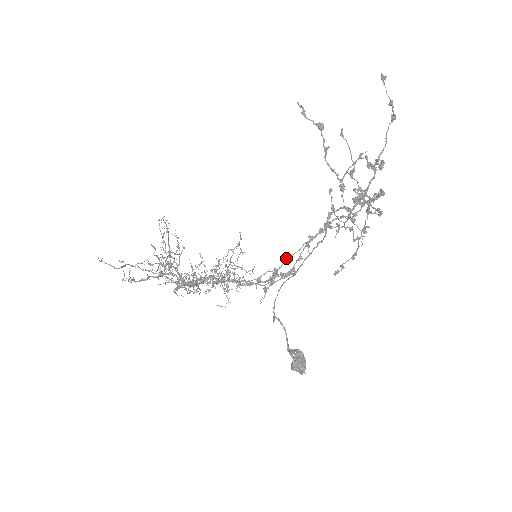
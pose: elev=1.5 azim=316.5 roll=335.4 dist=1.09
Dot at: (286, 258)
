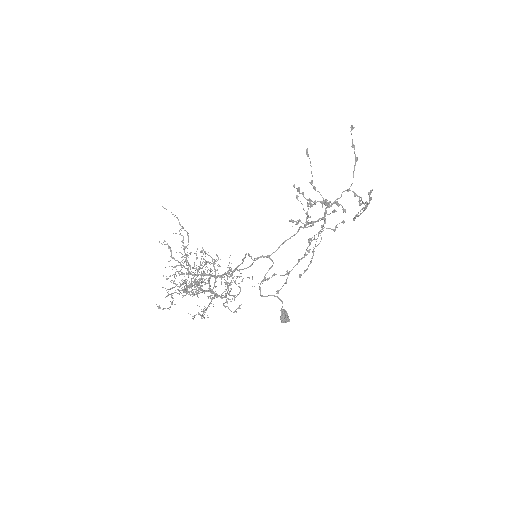
Dot at: (298, 262)
